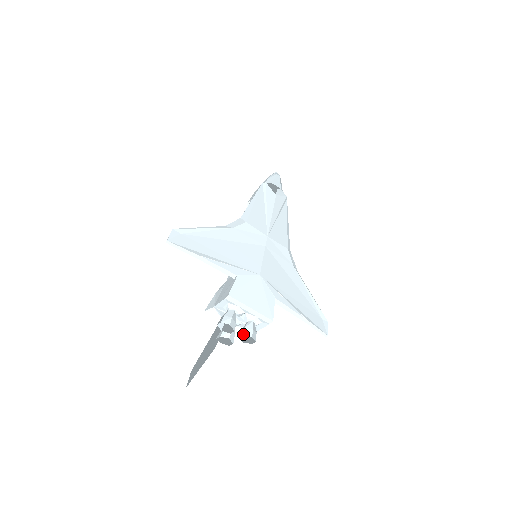
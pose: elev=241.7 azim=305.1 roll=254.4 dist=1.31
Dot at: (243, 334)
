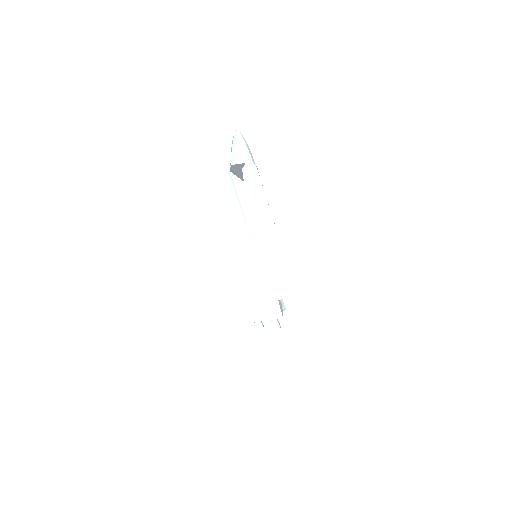
Dot at: occluded
